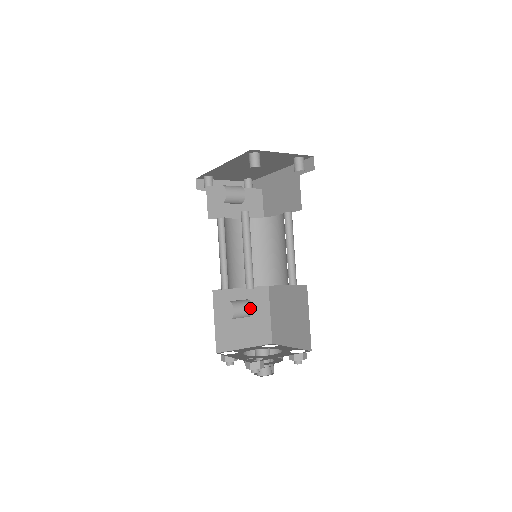
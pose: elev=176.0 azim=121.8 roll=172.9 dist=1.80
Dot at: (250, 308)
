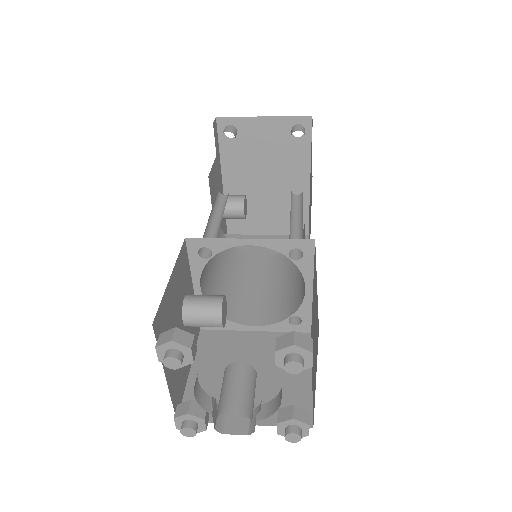
Dot at: (218, 299)
